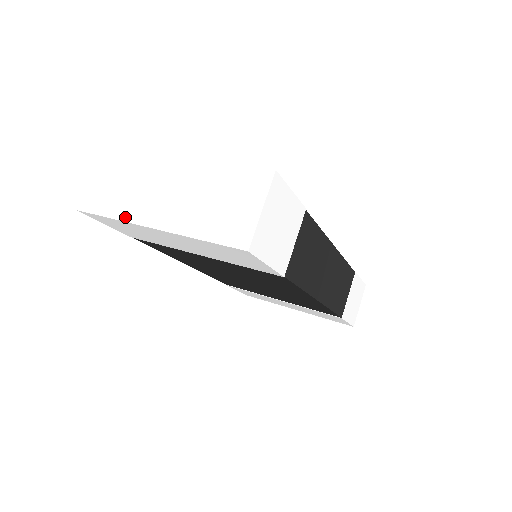
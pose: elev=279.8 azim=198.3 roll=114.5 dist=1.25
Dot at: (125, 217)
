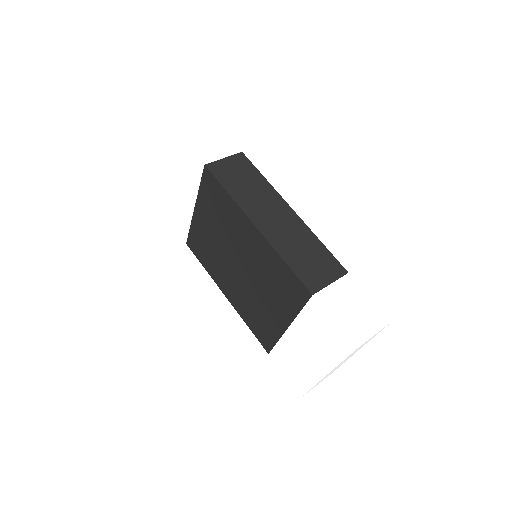
Dot at: occluded
